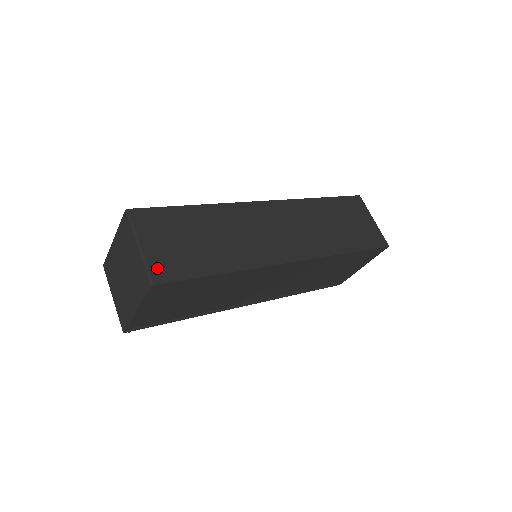
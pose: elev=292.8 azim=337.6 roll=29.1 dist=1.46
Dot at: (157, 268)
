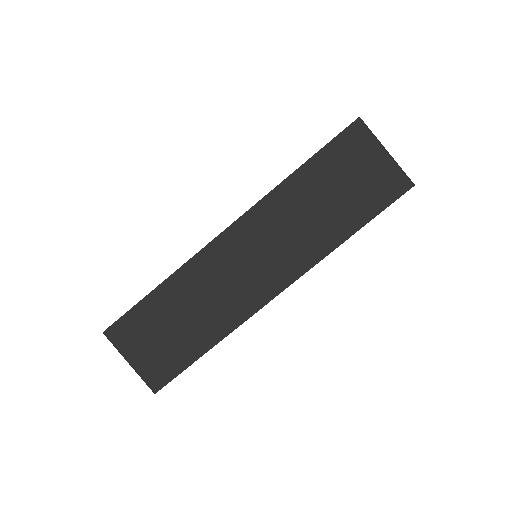
Dot at: (151, 377)
